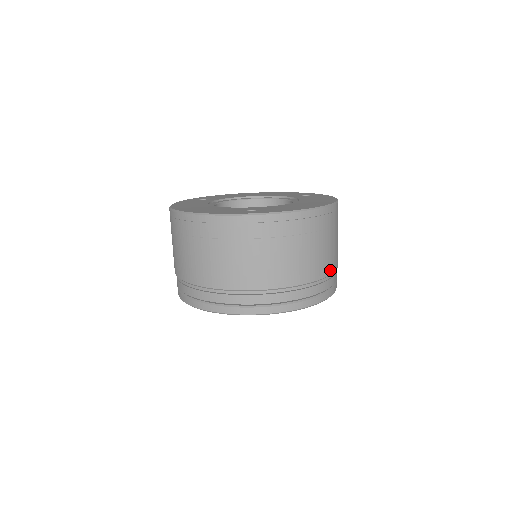
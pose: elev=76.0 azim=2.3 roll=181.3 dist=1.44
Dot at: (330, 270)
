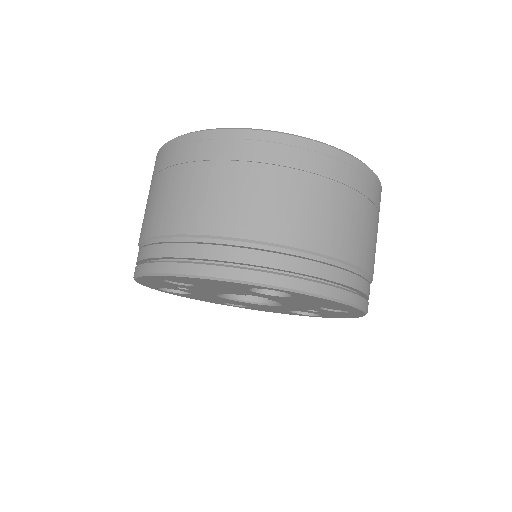
Dot at: (372, 270)
